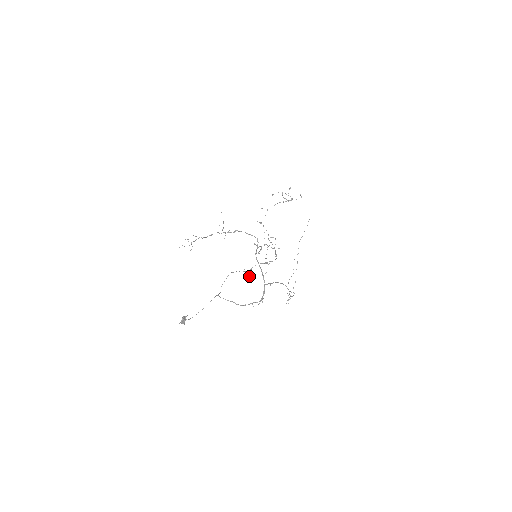
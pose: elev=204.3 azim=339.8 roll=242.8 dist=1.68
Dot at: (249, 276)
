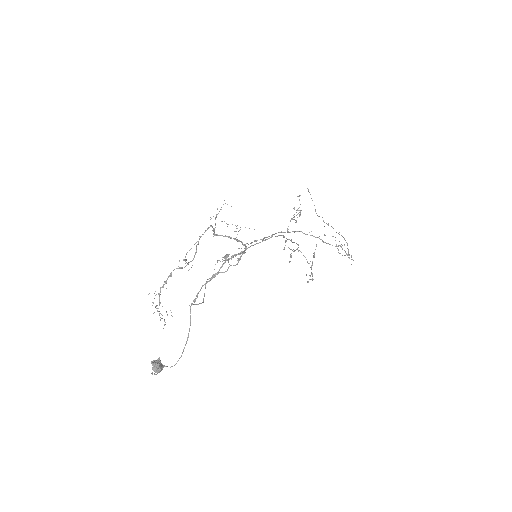
Dot at: occluded
